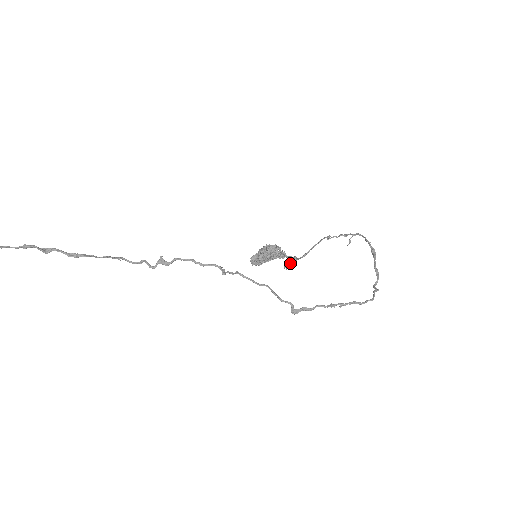
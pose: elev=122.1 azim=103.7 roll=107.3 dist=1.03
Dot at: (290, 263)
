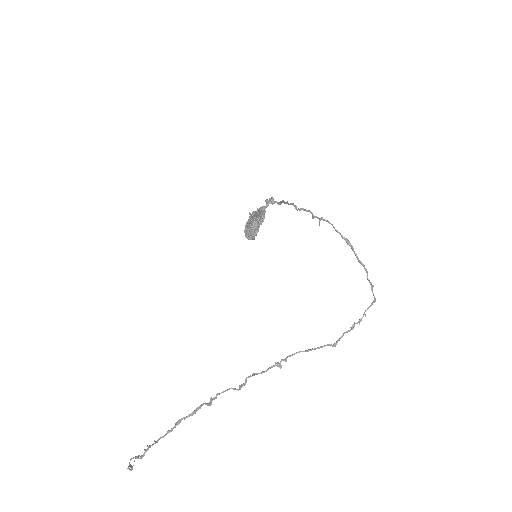
Dot at: occluded
